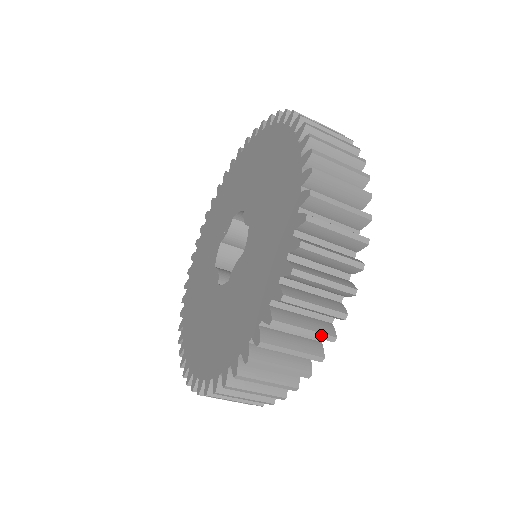
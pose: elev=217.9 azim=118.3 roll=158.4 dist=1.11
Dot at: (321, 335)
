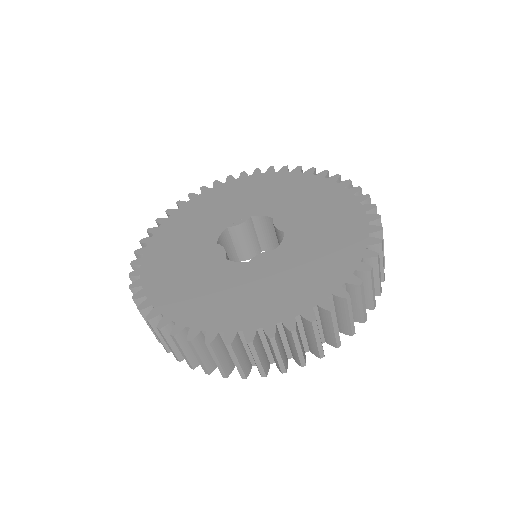
Dot at: (338, 338)
